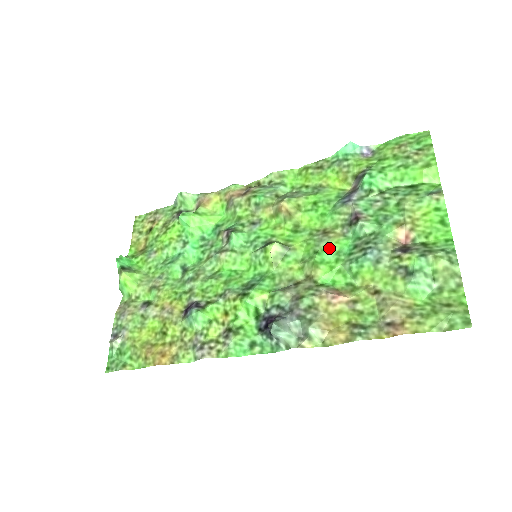
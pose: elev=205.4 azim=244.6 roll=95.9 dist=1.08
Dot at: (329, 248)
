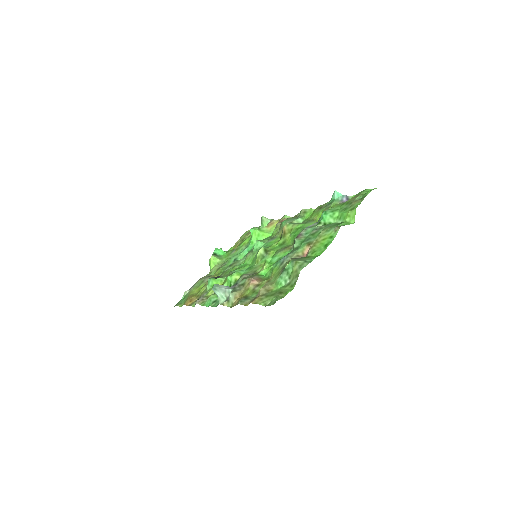
Dot at: (279, 255)
